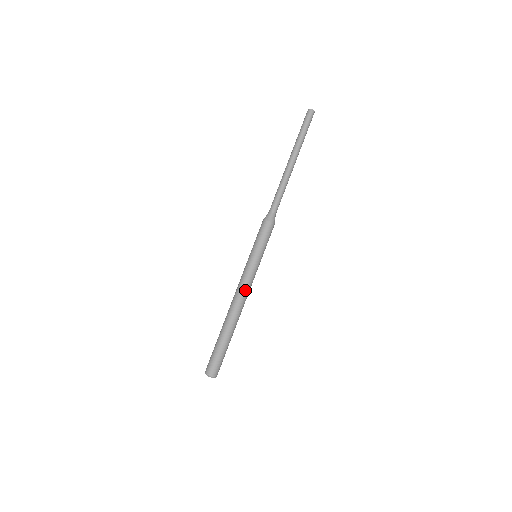
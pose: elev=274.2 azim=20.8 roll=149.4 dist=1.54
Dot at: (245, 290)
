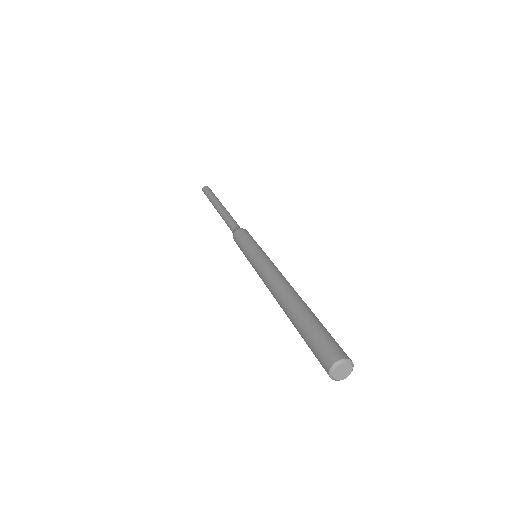
Dot at: (270, 272)
